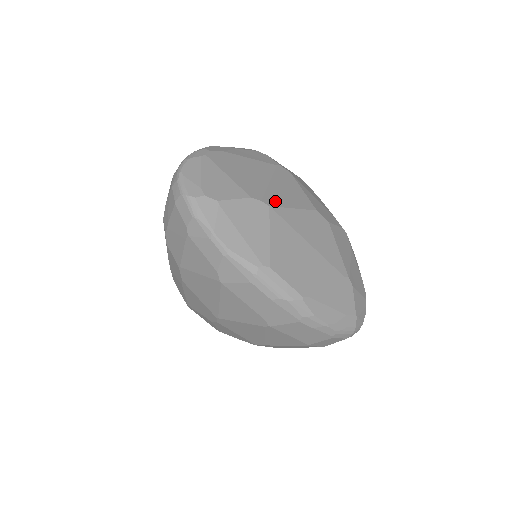
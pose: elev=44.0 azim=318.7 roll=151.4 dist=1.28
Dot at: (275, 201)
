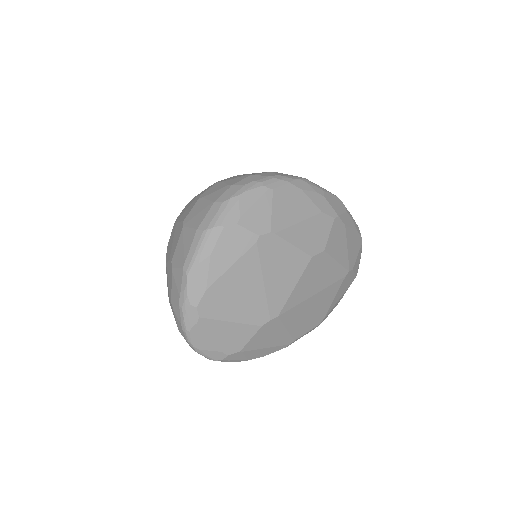
Dot at: (279, 303)
